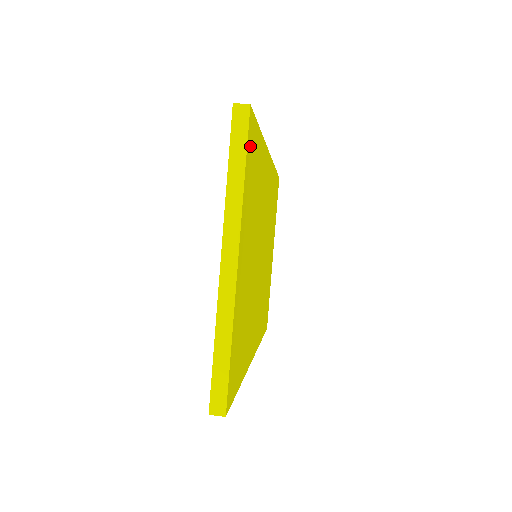
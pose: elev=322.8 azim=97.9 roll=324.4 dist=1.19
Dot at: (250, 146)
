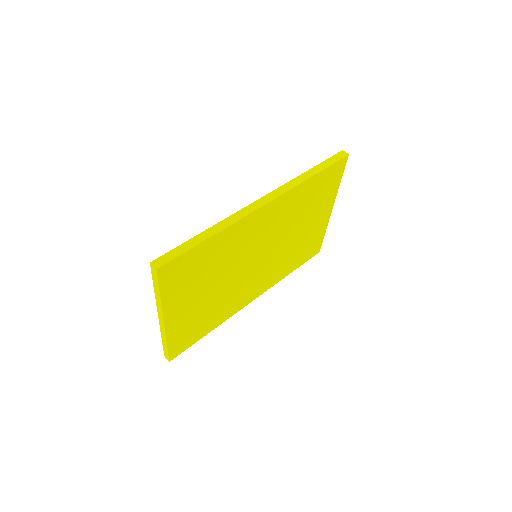
Dot at: (170, 276)
